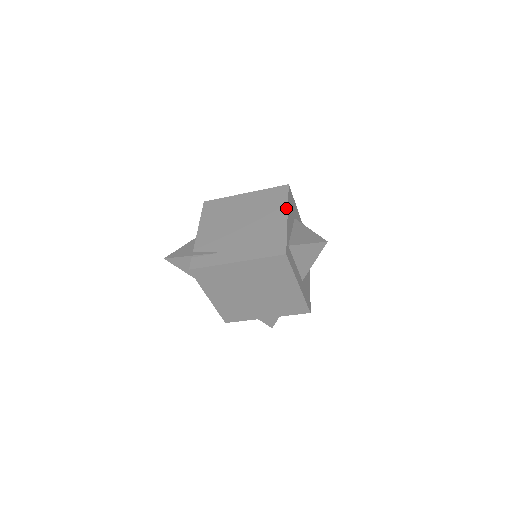
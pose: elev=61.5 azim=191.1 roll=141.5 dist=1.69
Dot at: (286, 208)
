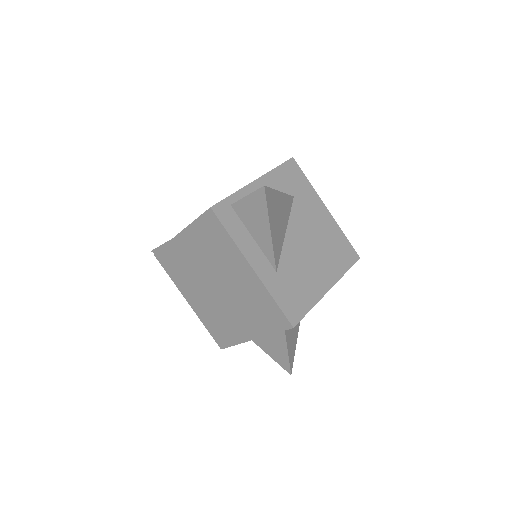
Dot at: (264, 174)
